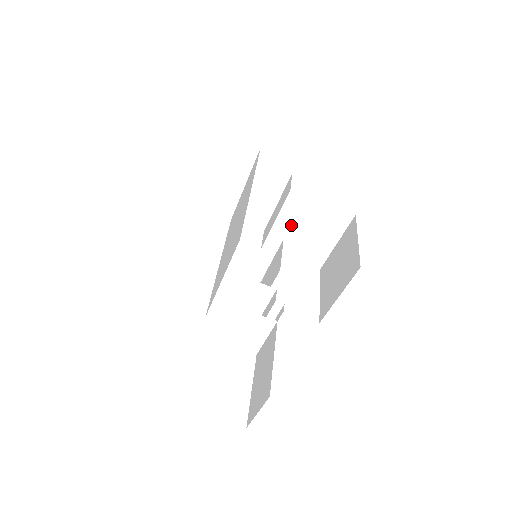
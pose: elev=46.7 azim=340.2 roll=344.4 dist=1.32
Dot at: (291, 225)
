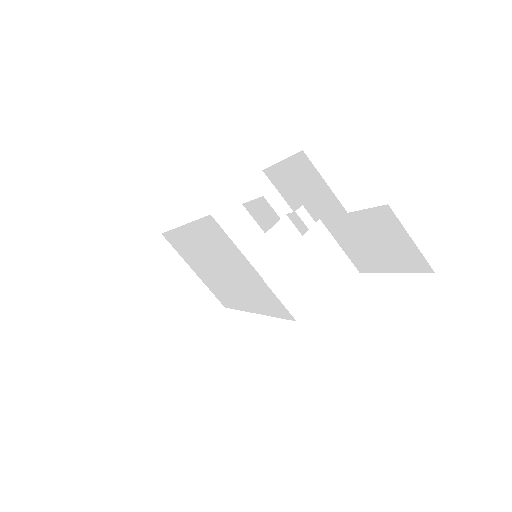
Dot at: (249, 236)
